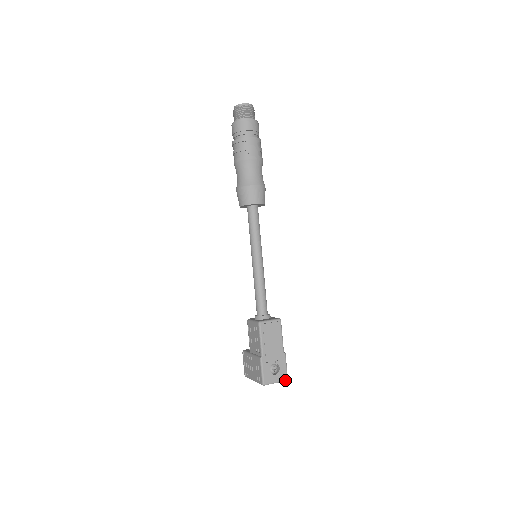
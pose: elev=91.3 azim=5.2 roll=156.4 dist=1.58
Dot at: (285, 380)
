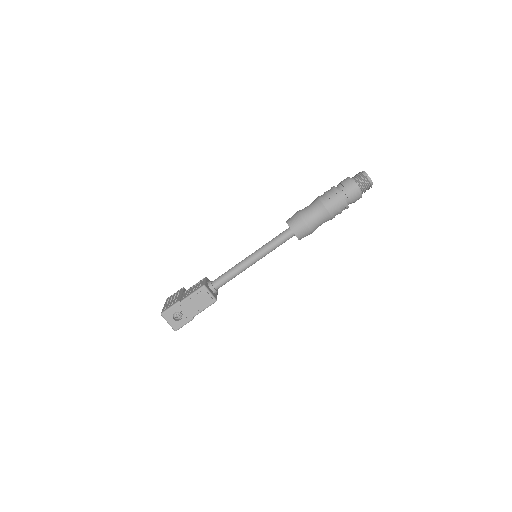
Dot at: (174, 329)
